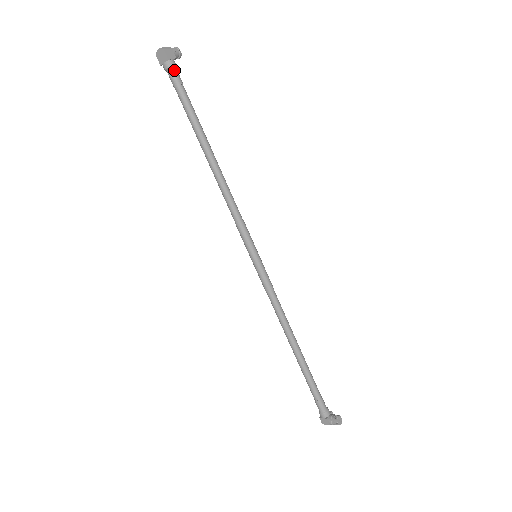
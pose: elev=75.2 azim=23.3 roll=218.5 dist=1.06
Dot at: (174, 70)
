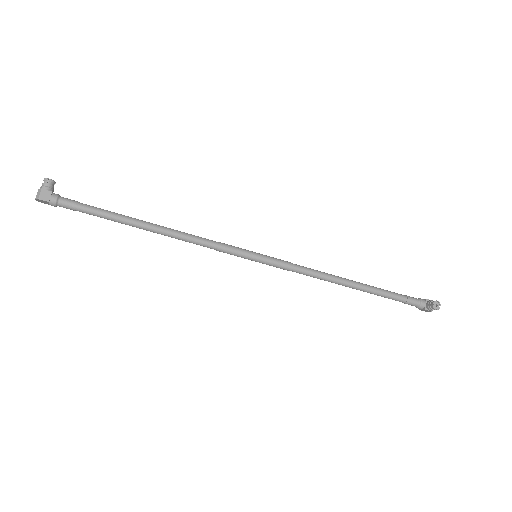
Dot at: (60, 202)
